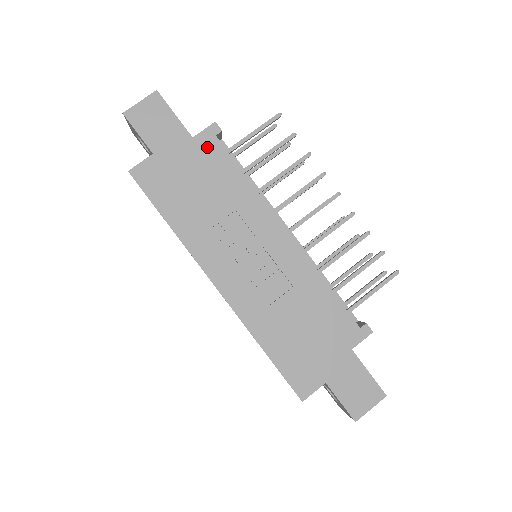
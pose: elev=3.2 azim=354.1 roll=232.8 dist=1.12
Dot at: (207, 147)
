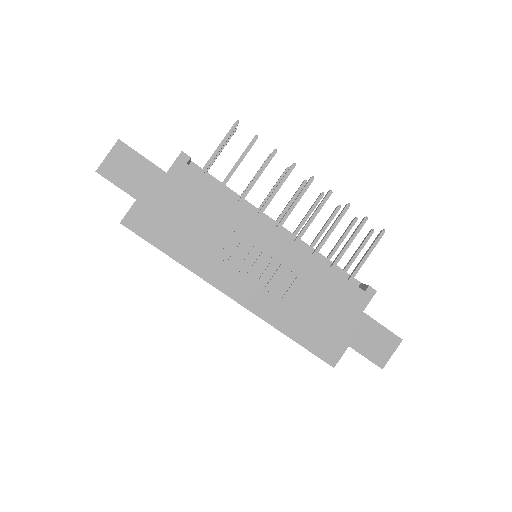
Dot at: (182, 177)
